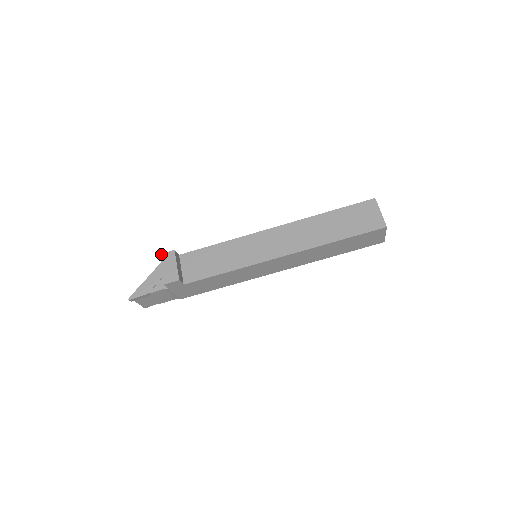
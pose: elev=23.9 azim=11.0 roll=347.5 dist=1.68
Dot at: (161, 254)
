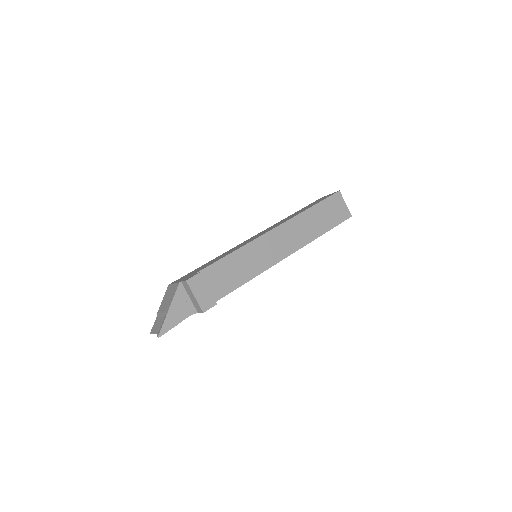
Dot at: (188, 280)
